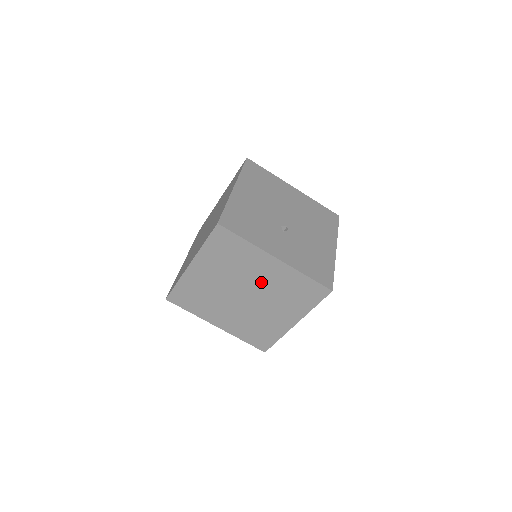
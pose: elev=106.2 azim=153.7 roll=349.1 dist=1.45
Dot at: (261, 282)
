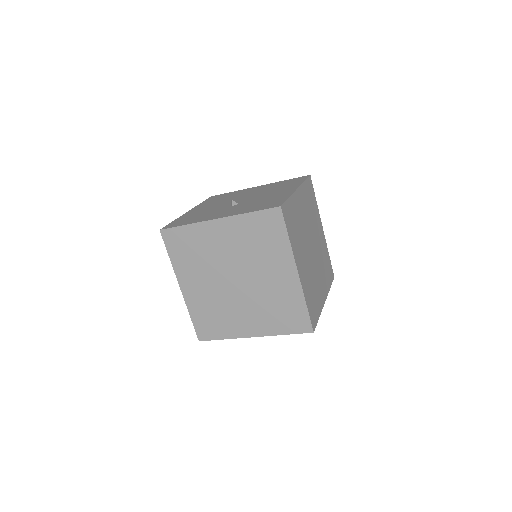
Dot at: (231, 254)
